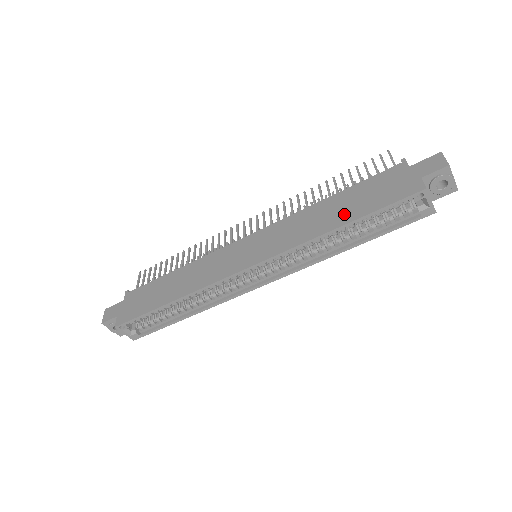
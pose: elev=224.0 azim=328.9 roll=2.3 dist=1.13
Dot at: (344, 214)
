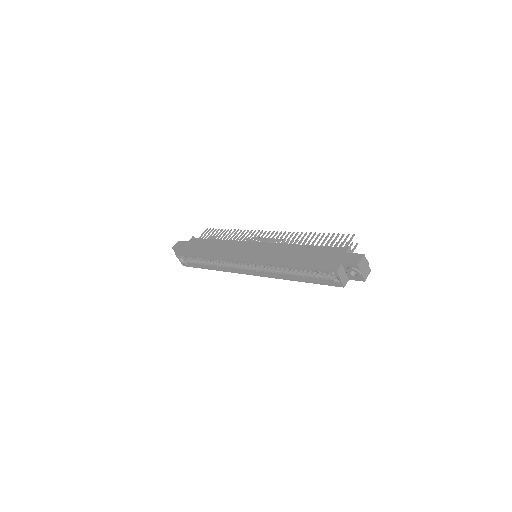
Dot at: (298, 260)
